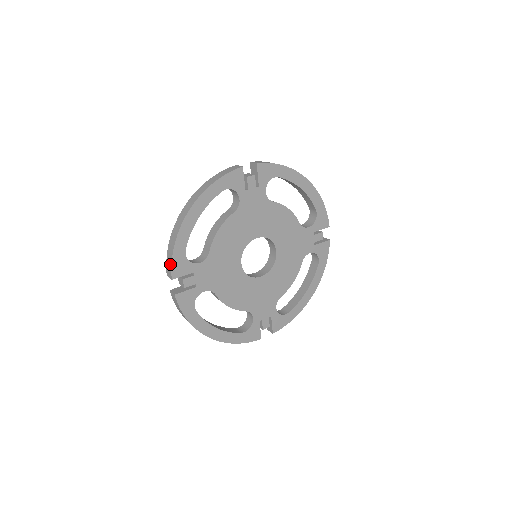
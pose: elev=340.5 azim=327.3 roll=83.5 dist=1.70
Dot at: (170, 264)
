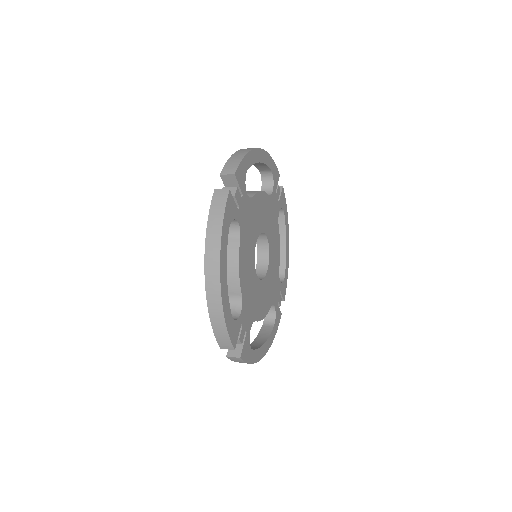
Dot at: (227, 339)
